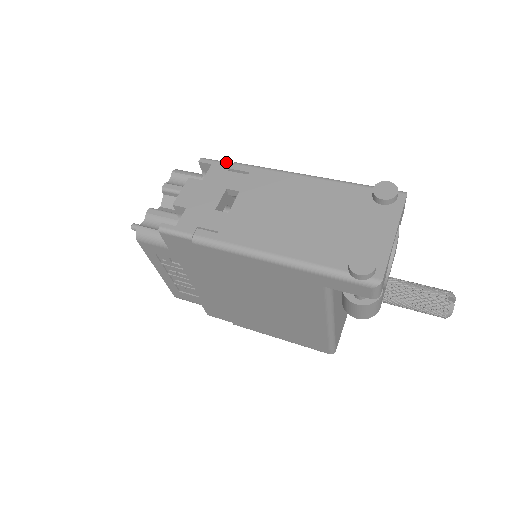
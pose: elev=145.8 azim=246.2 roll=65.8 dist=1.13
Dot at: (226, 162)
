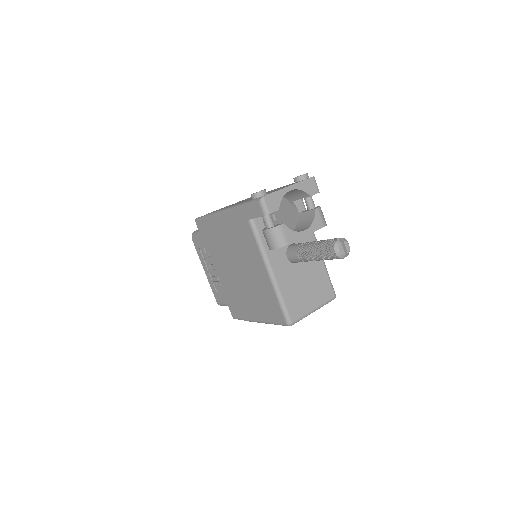
Dot at: occluded
